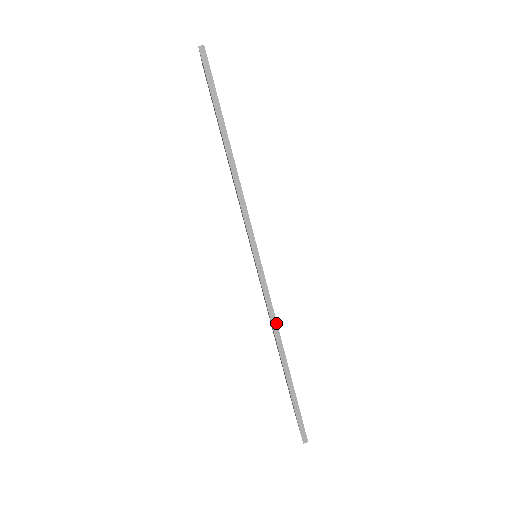
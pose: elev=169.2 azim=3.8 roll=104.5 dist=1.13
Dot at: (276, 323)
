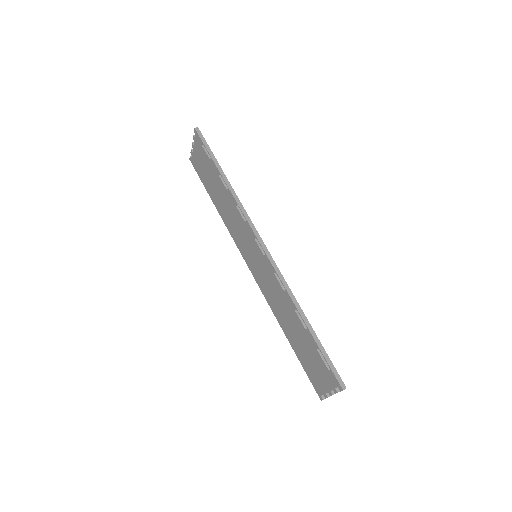
Dot at: (288, 286)
